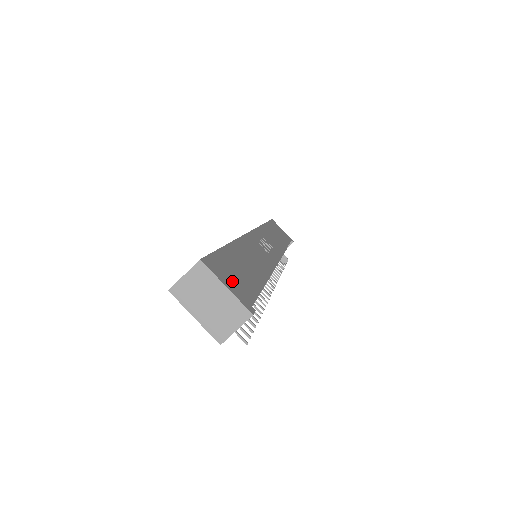
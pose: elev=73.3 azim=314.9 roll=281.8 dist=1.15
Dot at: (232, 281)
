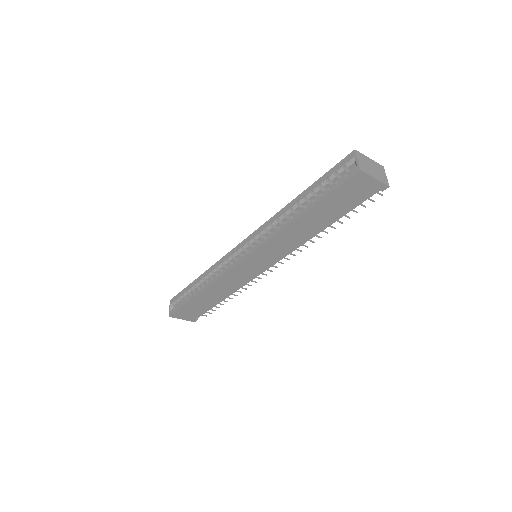
Dot at: occluded
